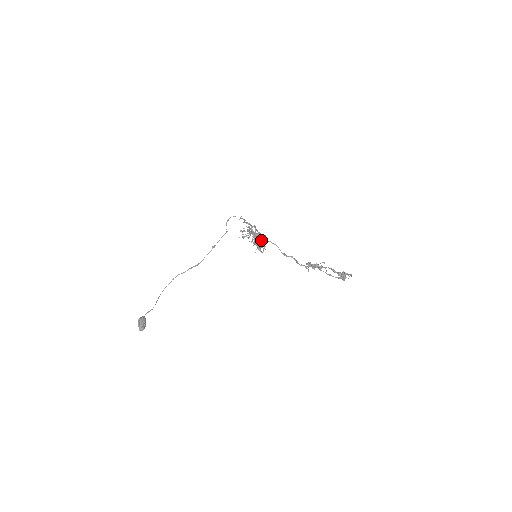
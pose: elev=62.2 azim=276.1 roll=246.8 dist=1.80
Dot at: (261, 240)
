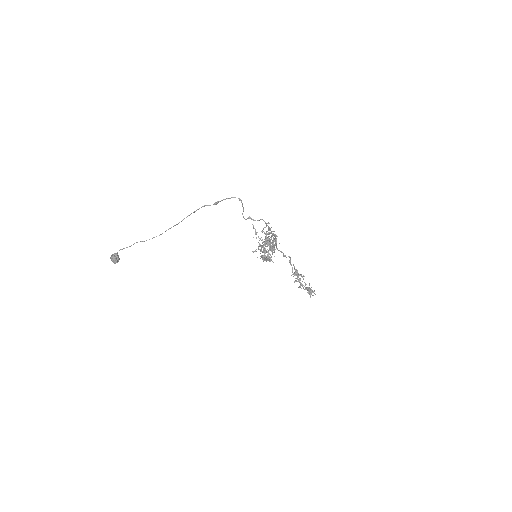
Dot at: (270, 260)
